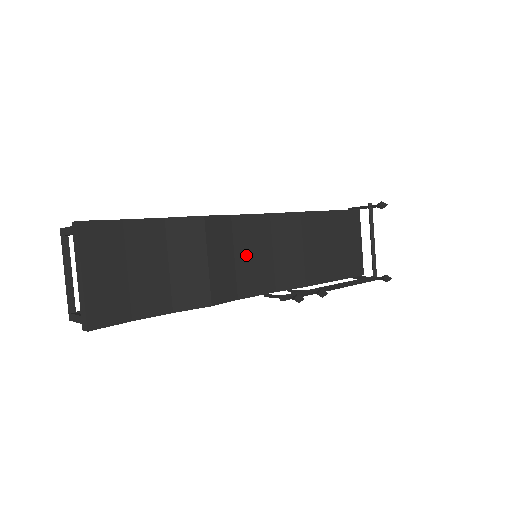
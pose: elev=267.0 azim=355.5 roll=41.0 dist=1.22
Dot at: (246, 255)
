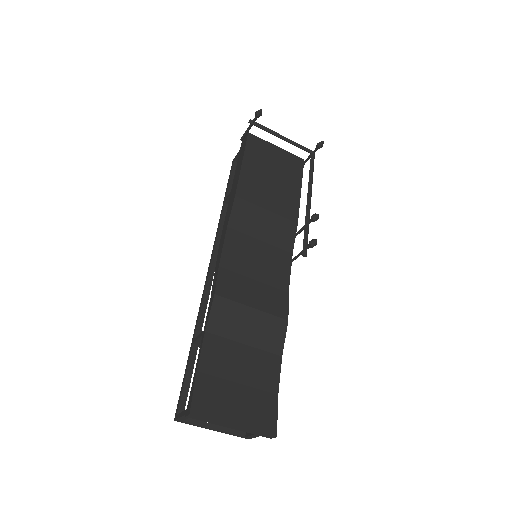
Dot at: (255, 268)
